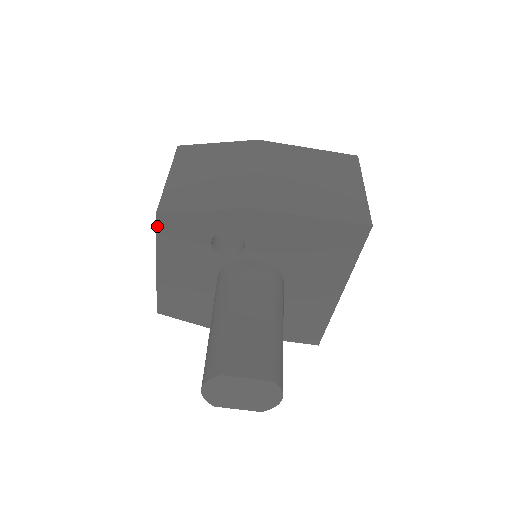
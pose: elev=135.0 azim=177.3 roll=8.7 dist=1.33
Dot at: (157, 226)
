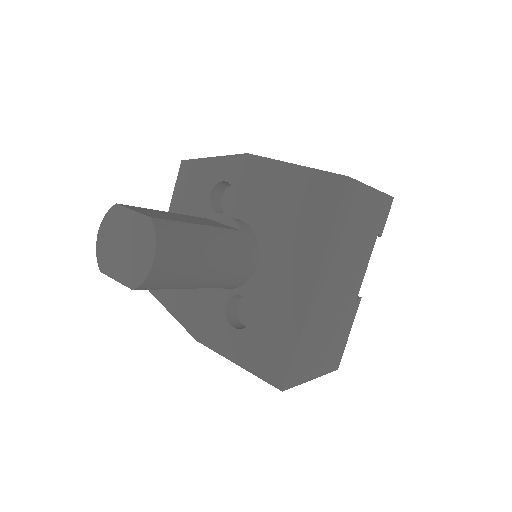
Dot at: (179, 174)
